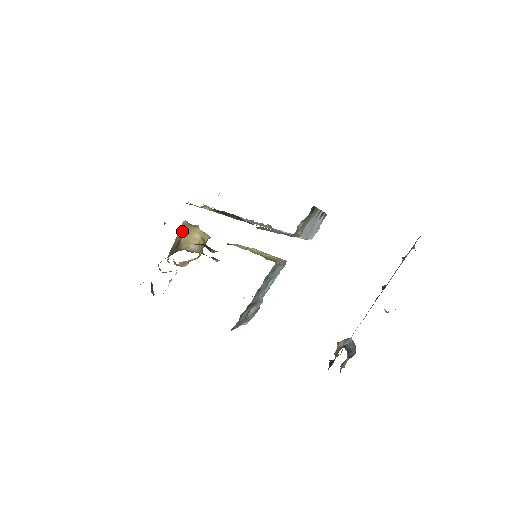
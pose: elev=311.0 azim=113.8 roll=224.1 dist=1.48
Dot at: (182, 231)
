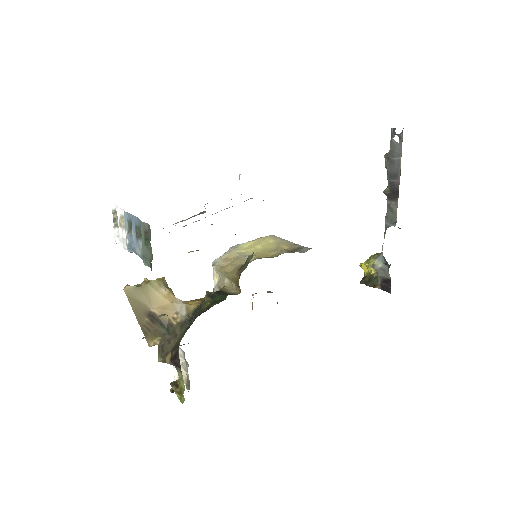
Dot at: (140, 301)
